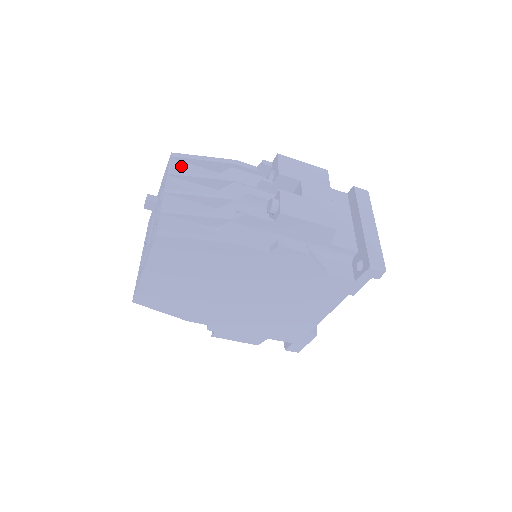
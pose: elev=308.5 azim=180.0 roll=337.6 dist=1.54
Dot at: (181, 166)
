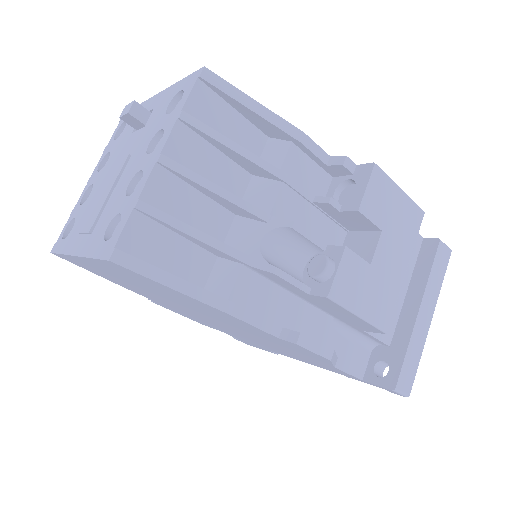
Dot at: (210, 103)
